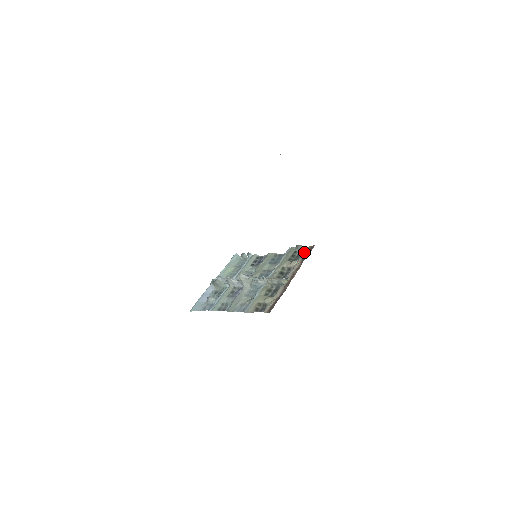
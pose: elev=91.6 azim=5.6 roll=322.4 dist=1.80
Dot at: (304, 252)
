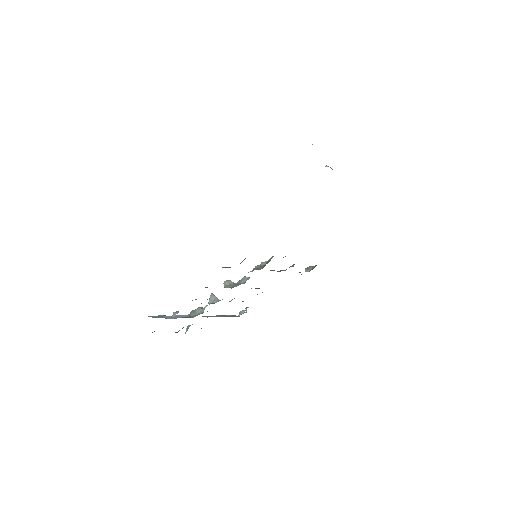
Dot at: occluded
